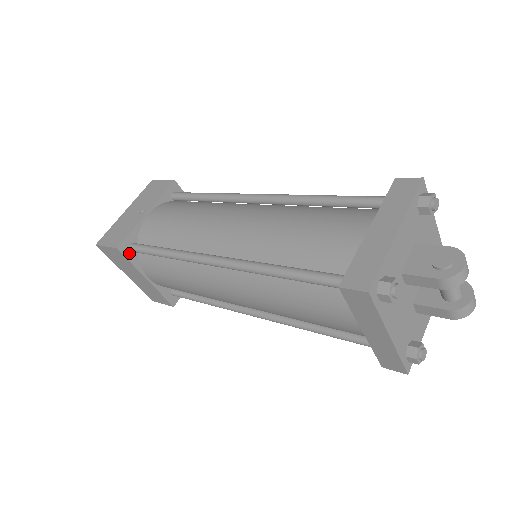
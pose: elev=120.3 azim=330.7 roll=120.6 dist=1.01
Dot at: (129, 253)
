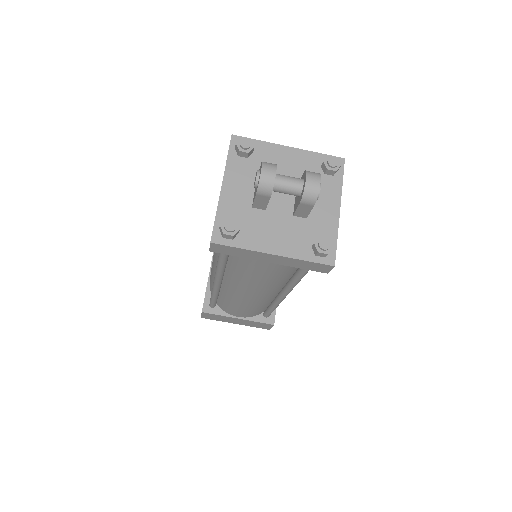
Dot at: (212, 310)
